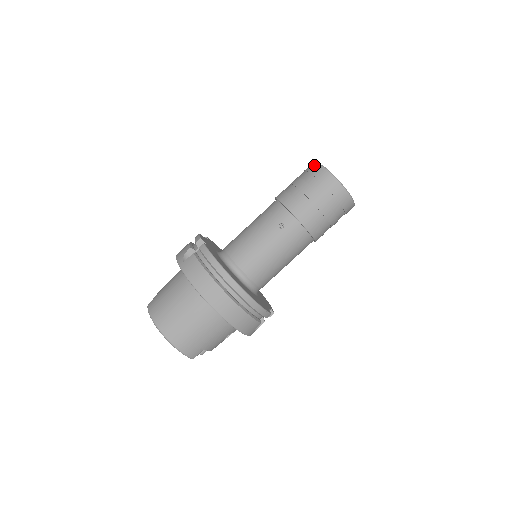
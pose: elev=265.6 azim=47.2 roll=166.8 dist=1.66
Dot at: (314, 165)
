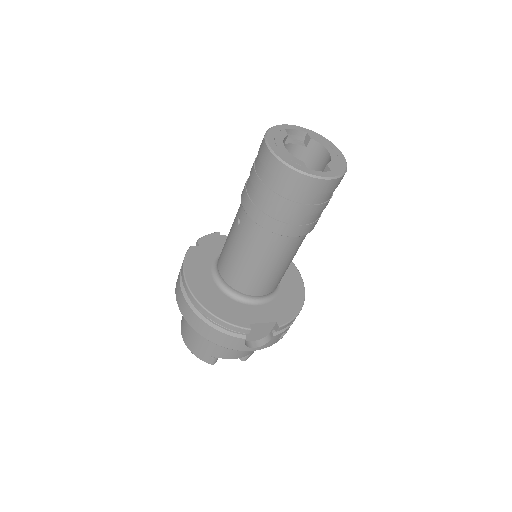
Dot at: occluded
